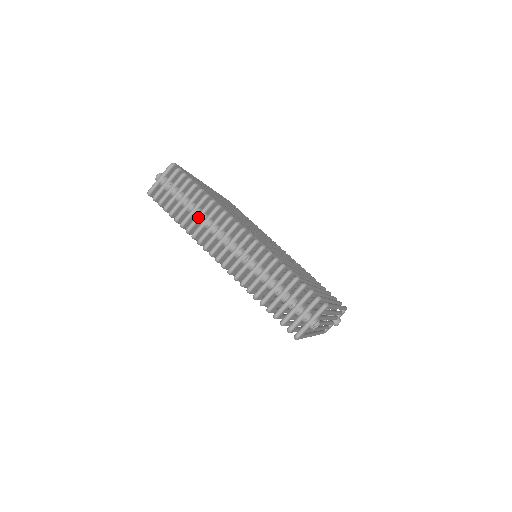
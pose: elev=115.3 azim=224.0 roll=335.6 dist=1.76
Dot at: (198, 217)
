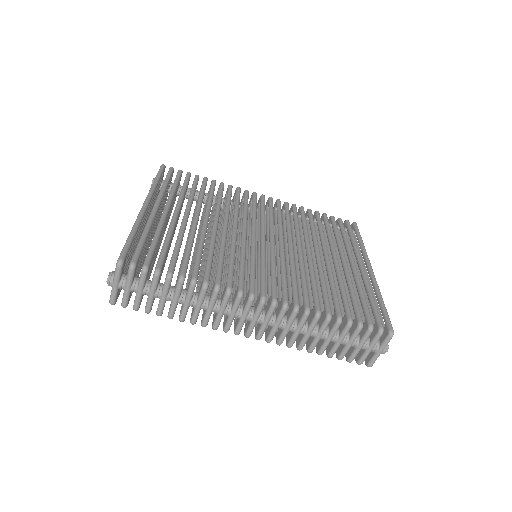
Dot at: (198, 308)
